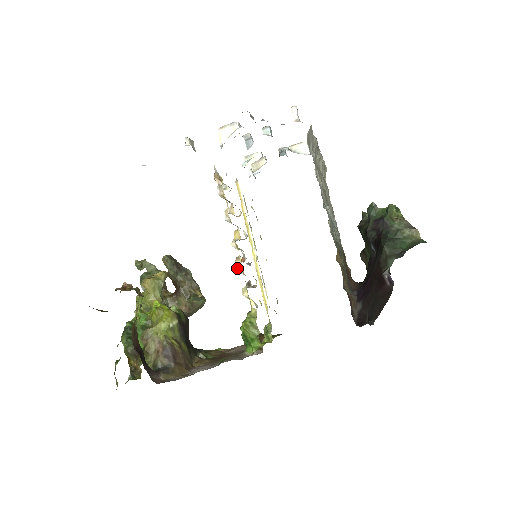
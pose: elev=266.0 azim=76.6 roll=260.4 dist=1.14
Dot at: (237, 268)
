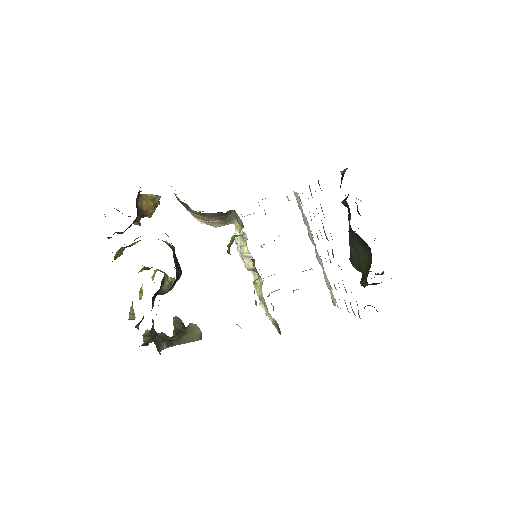
Dot at: occluded
